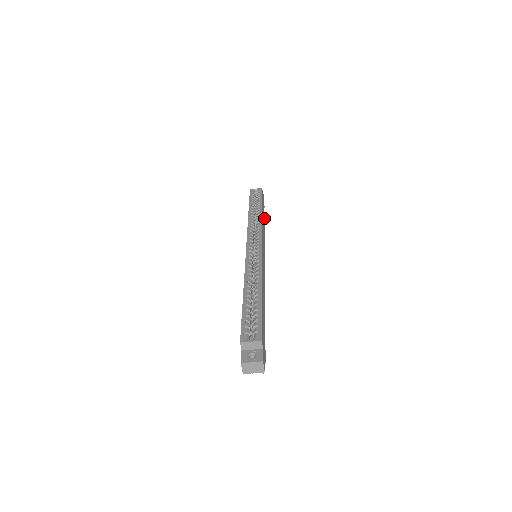
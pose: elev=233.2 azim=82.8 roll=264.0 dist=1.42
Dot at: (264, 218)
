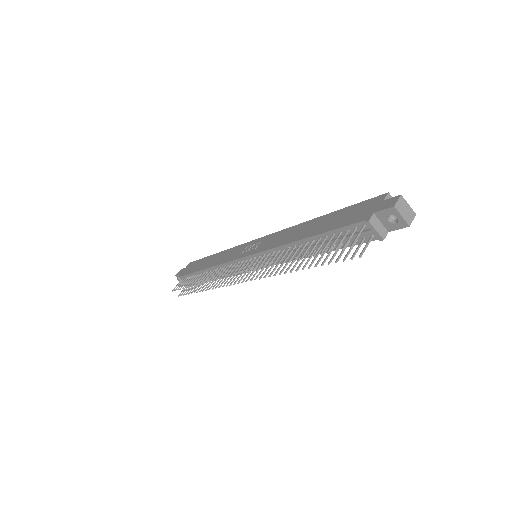
Dot at: occluded
